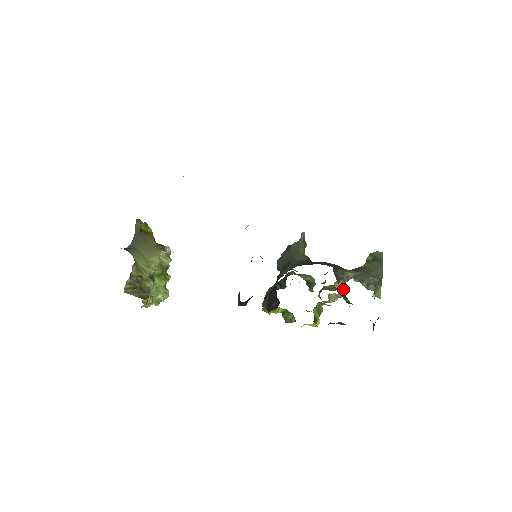
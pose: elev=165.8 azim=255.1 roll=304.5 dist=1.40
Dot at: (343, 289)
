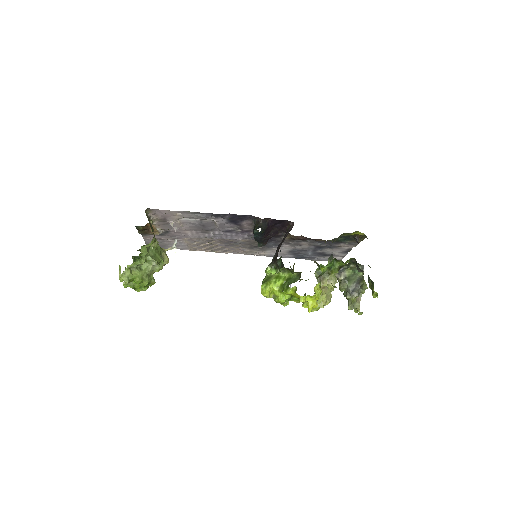
Dot at: (335, 276)
